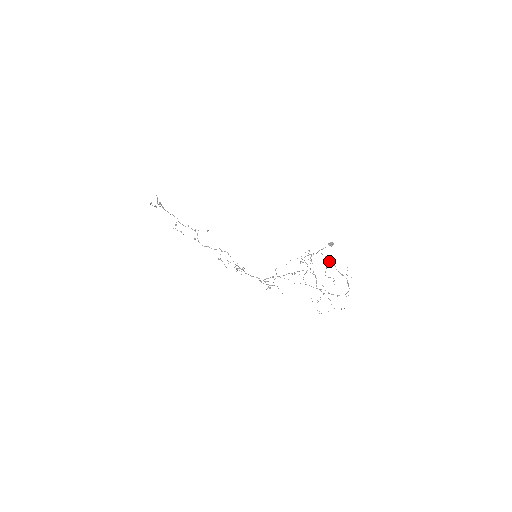
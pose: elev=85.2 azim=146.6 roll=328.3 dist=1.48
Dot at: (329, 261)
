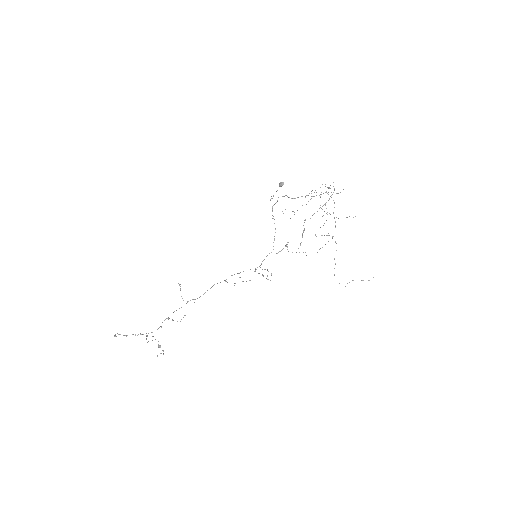
Dot at: occluded
